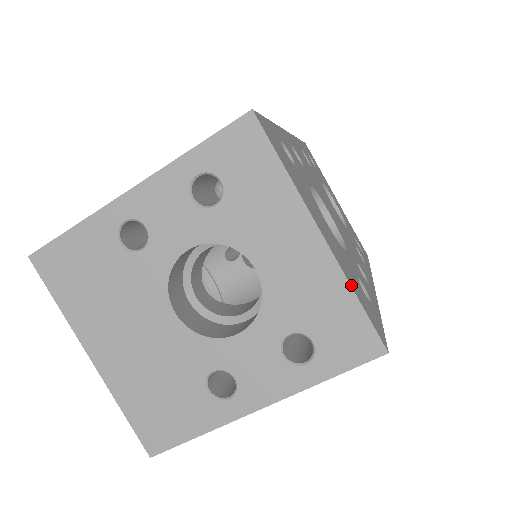
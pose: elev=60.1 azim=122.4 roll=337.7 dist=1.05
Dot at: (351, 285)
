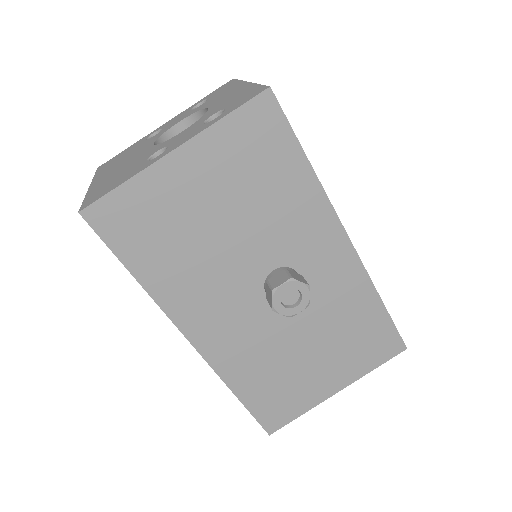
Dot at: occluded
